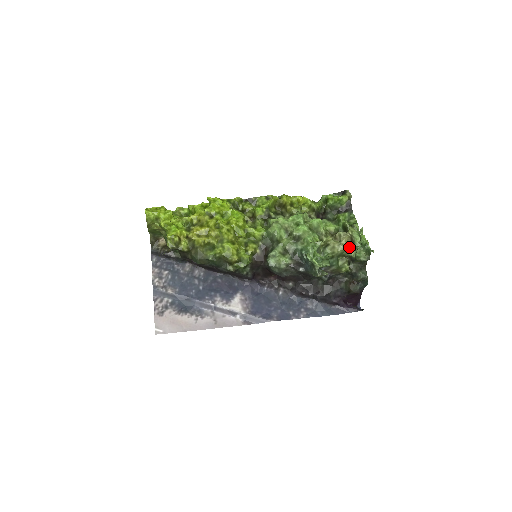
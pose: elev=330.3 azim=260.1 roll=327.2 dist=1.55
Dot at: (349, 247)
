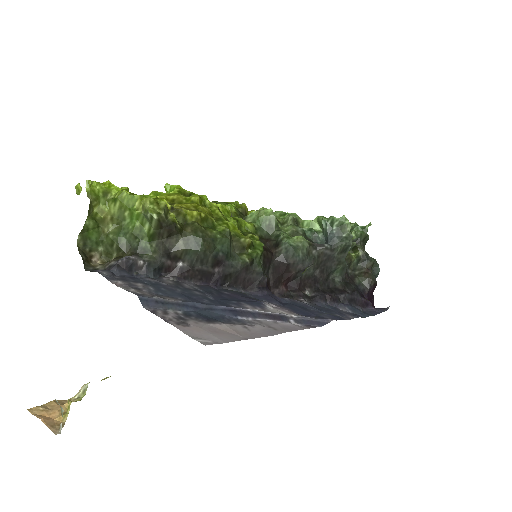
Dot at: occluded
